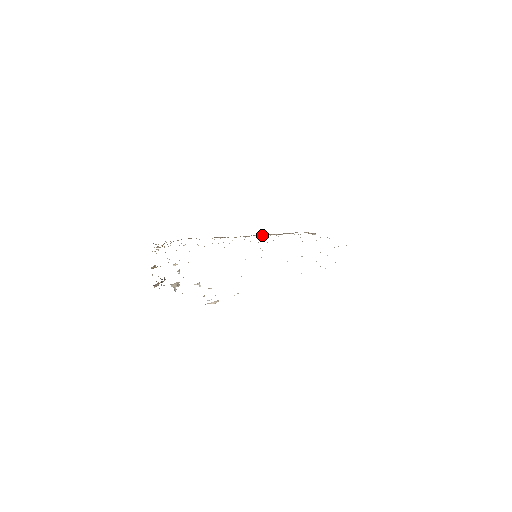
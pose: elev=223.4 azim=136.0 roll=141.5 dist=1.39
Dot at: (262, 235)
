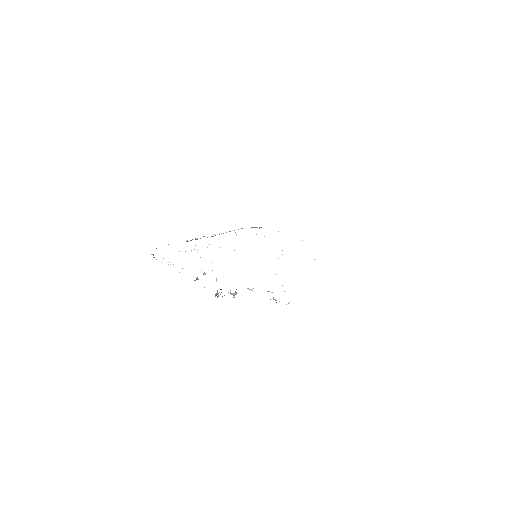
Dot at: (223, 233)
